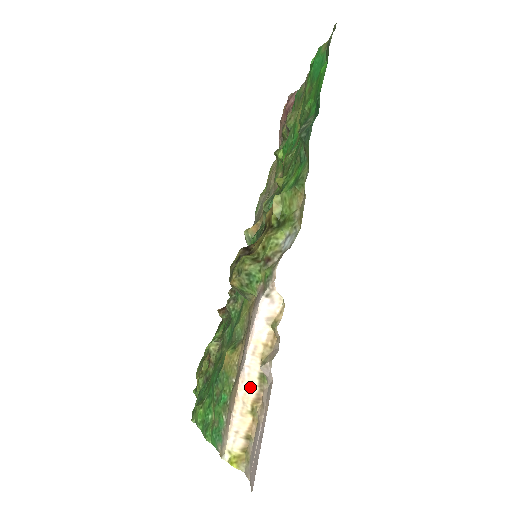
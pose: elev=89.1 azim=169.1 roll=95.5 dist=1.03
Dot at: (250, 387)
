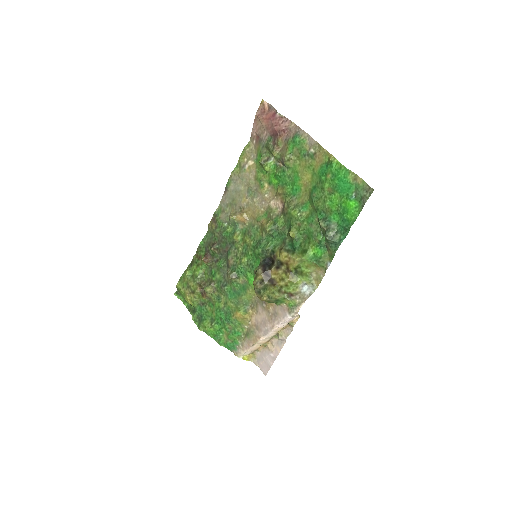
Dot at: (266, 339)
